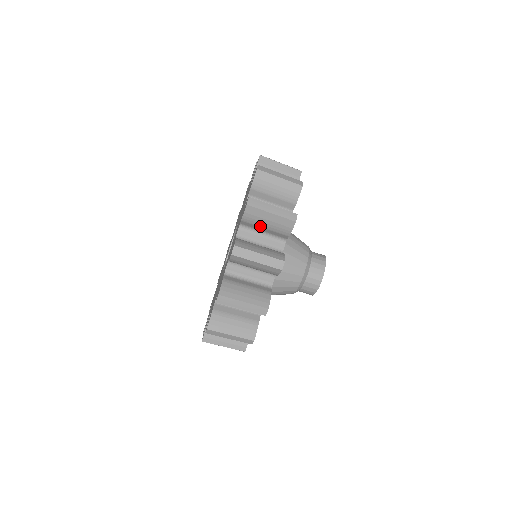
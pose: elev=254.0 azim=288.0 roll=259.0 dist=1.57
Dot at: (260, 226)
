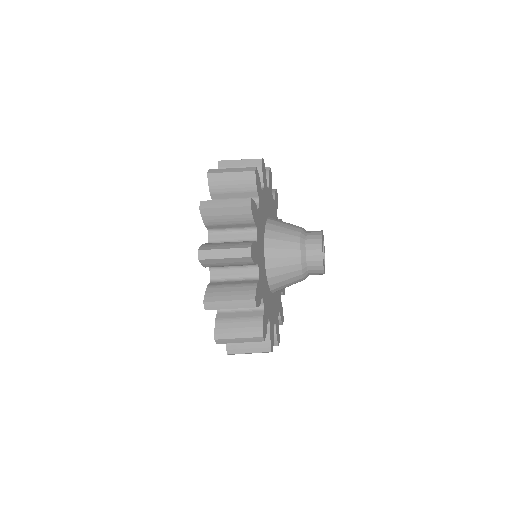
Dot at: occluded
